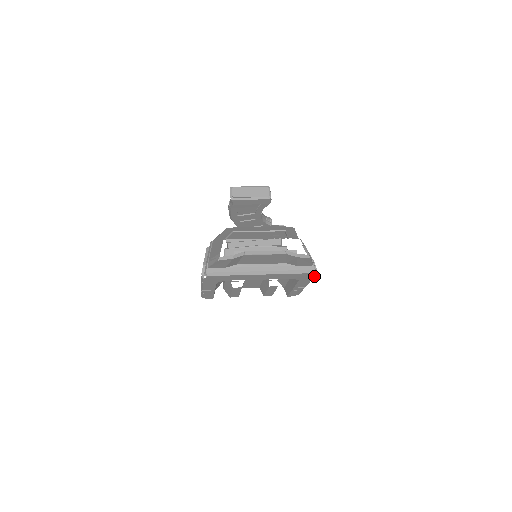
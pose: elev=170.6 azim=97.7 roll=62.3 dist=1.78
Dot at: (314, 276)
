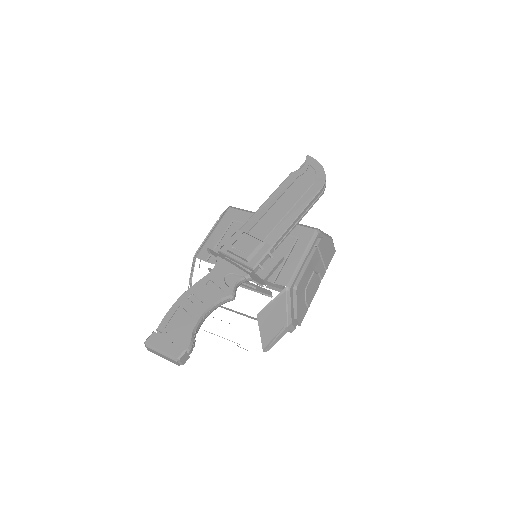
Dot at: occluded
